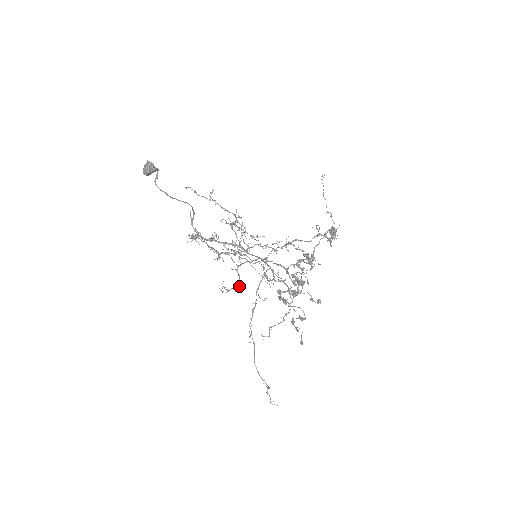
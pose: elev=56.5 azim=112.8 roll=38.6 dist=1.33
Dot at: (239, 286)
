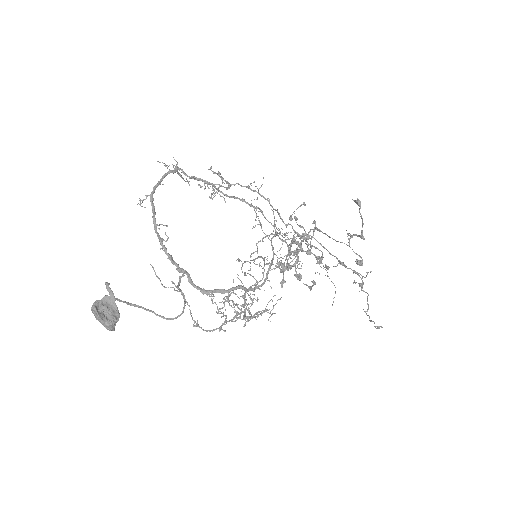
Dot at: (242, 297)
